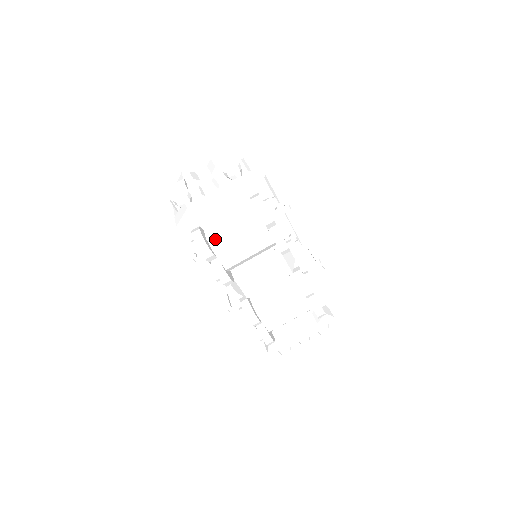
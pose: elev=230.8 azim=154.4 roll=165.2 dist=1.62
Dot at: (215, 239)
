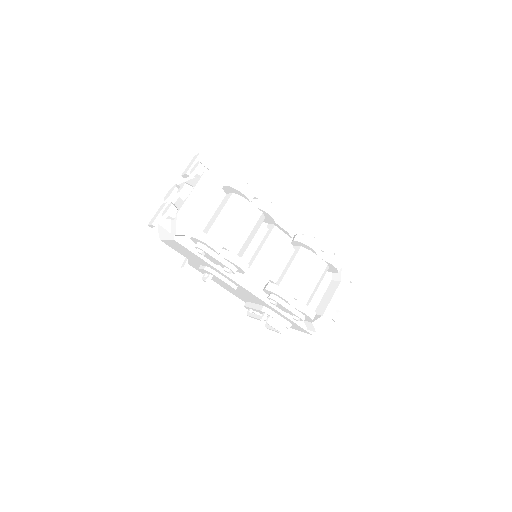
Dot at: (213, 232)
